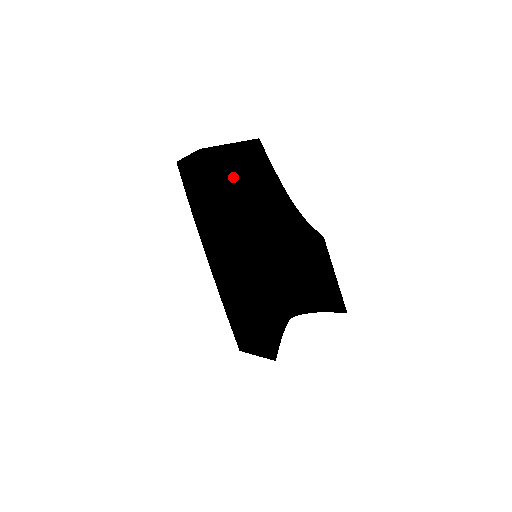
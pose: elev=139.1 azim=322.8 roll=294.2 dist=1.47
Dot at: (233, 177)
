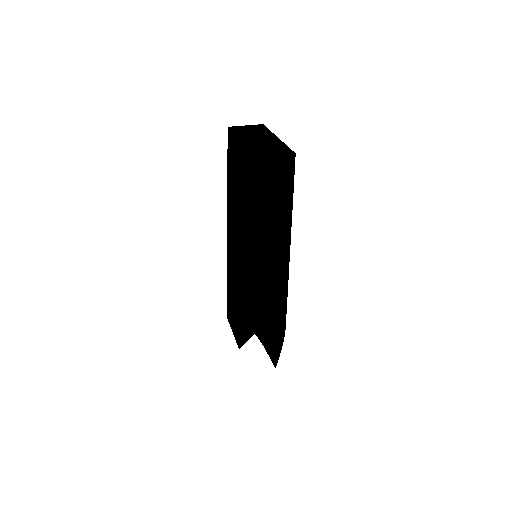
Dot at: (249, 177)
